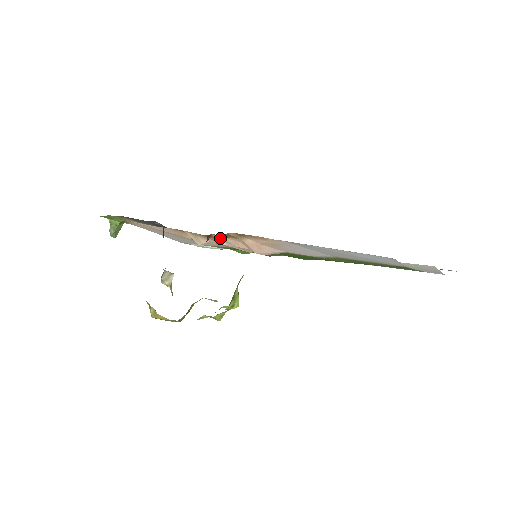
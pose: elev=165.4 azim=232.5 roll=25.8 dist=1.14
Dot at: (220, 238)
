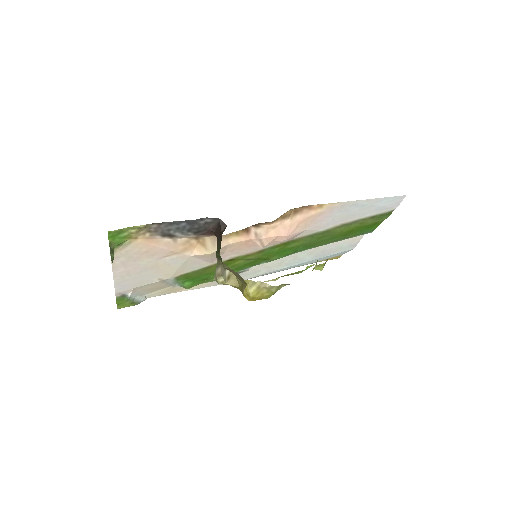
Dot at: (253, 231)
